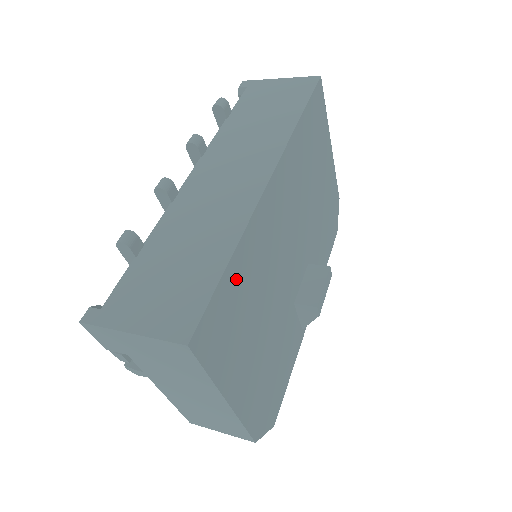
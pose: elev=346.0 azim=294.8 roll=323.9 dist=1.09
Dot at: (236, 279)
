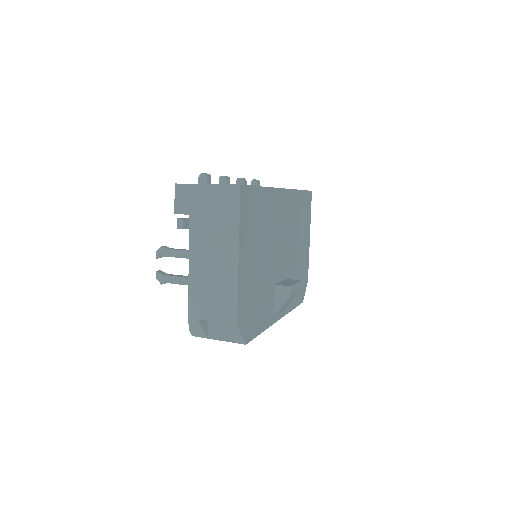
Dot at: (261, 201)
